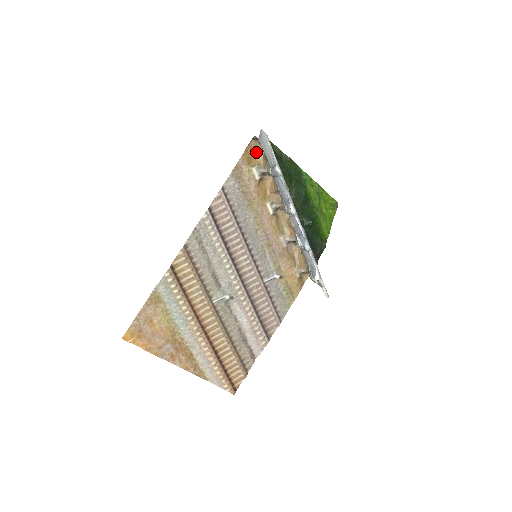
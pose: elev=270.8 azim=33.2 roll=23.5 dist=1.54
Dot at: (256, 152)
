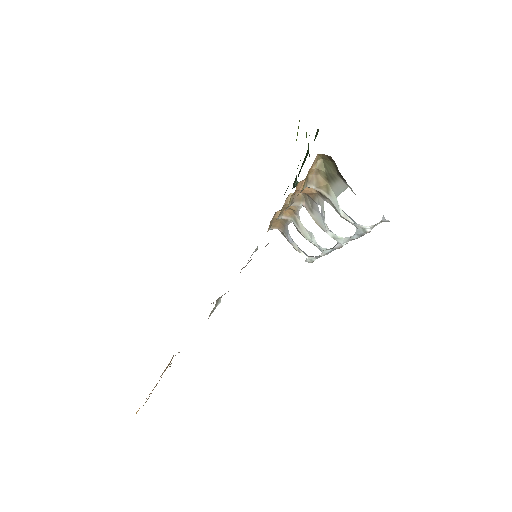
Dot at: (312, 165)
